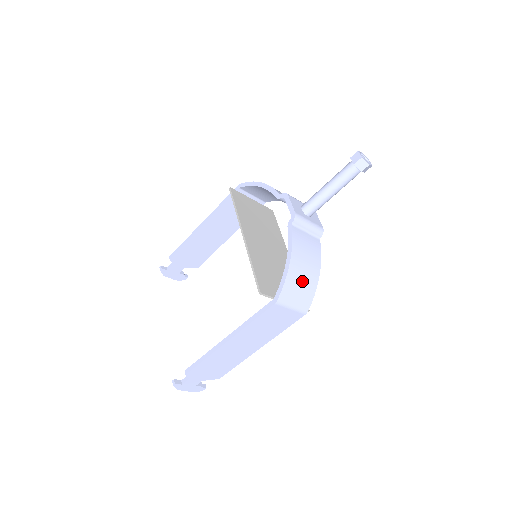
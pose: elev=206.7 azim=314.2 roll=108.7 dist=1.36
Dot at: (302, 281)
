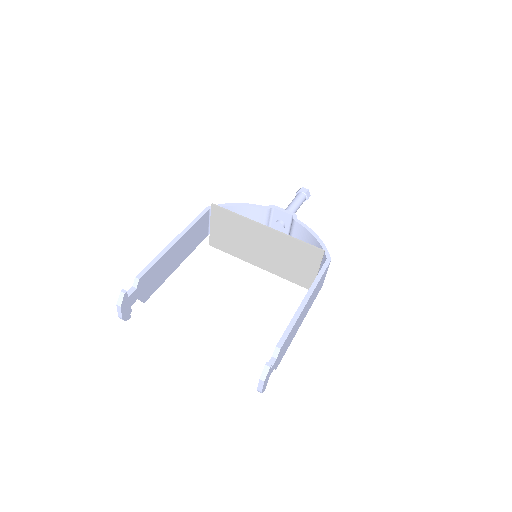
Dot at: occluded
